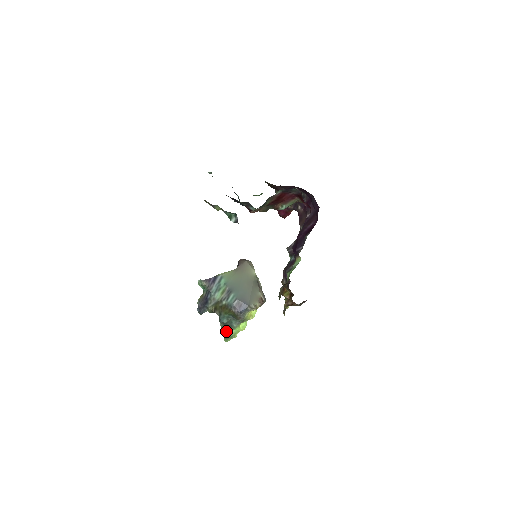
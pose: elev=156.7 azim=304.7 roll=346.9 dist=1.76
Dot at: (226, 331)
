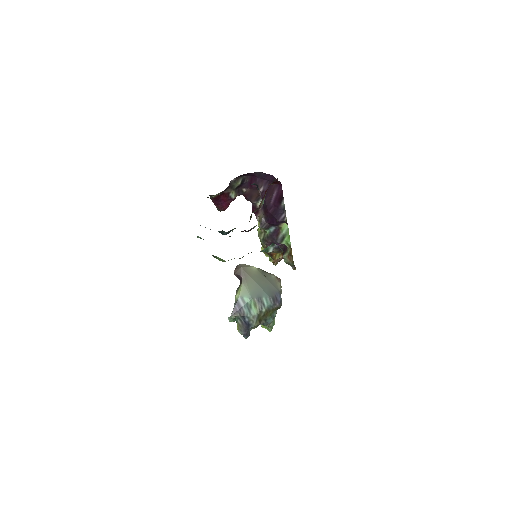
Dot at: (271, 325)
